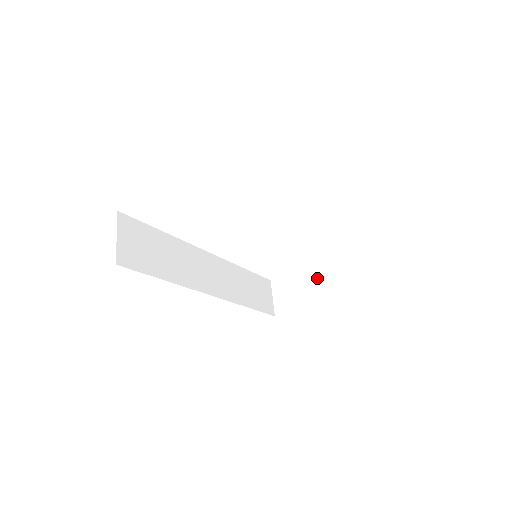
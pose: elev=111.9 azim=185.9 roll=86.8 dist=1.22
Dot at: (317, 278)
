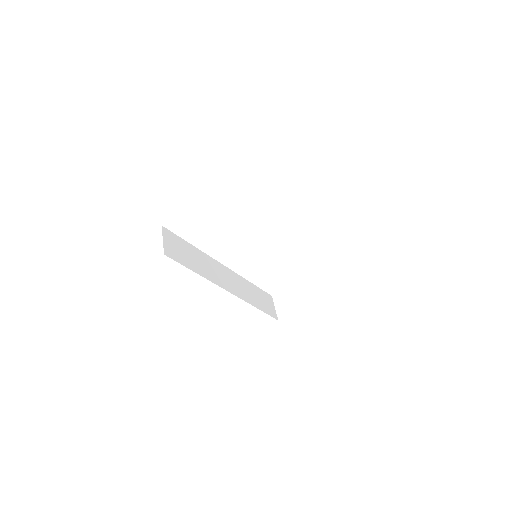
Dot at: (301, 269)
